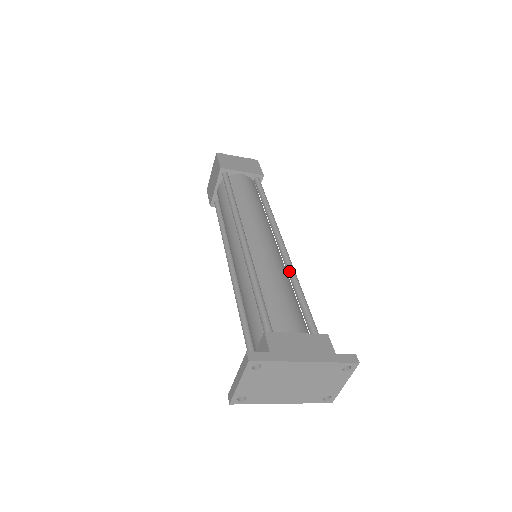
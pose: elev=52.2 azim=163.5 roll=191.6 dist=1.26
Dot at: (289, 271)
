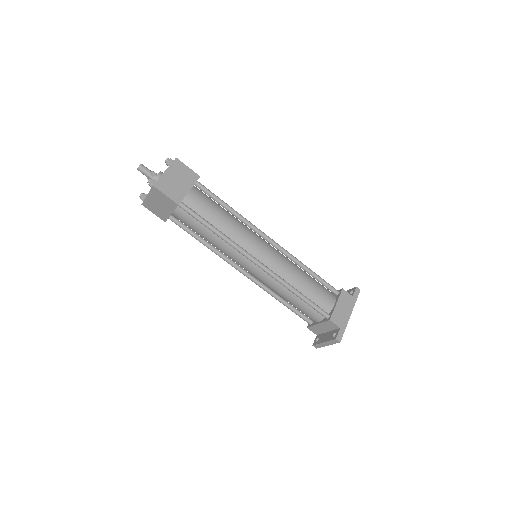
Dot at: (295, 261)
